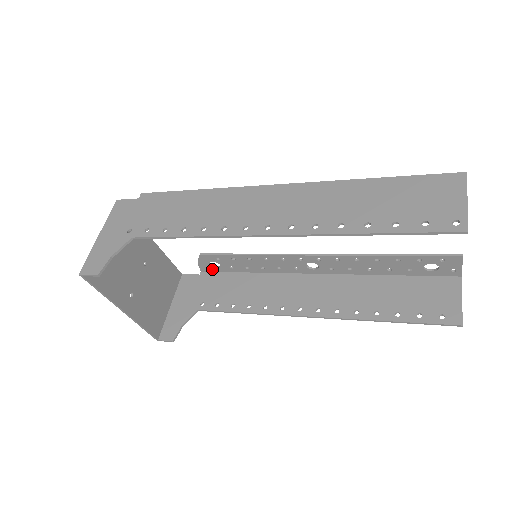
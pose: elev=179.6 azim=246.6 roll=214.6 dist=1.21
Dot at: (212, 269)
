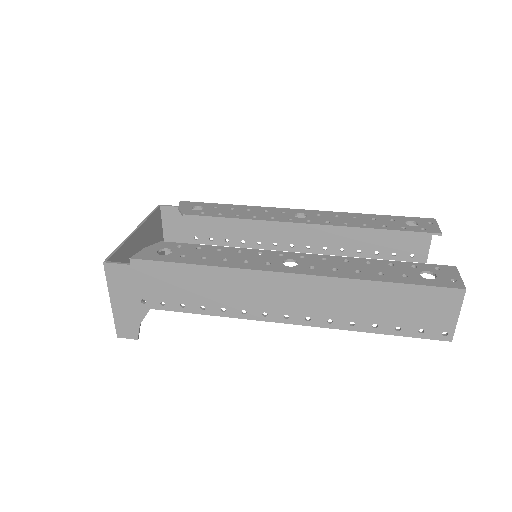
Dot at: (193, 206)
